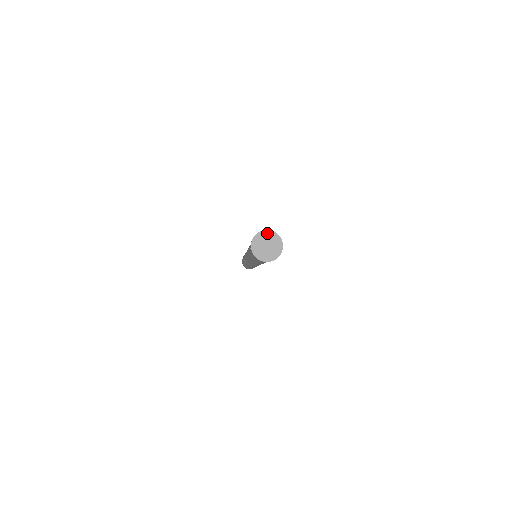
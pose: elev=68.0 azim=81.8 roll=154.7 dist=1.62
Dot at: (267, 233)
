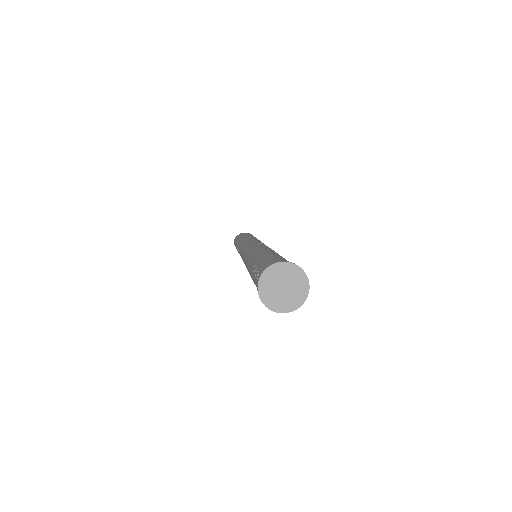
Dot at: (288, 267)
